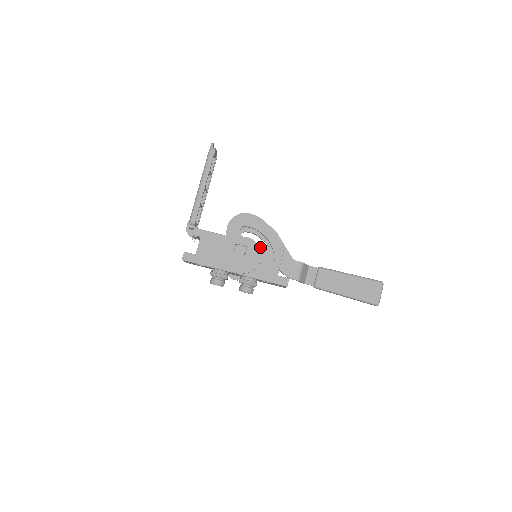
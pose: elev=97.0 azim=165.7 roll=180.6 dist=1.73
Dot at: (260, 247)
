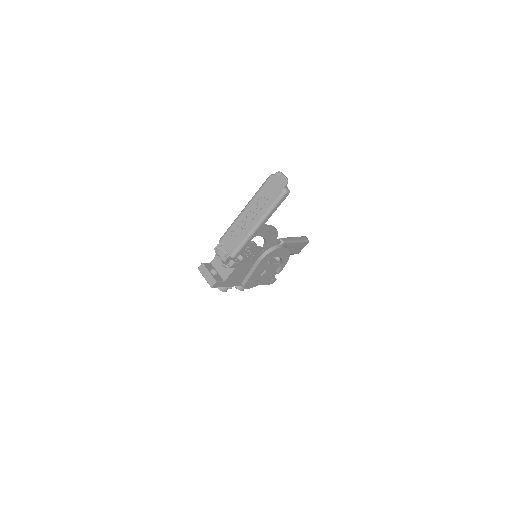
Dot at: (274, 268)
